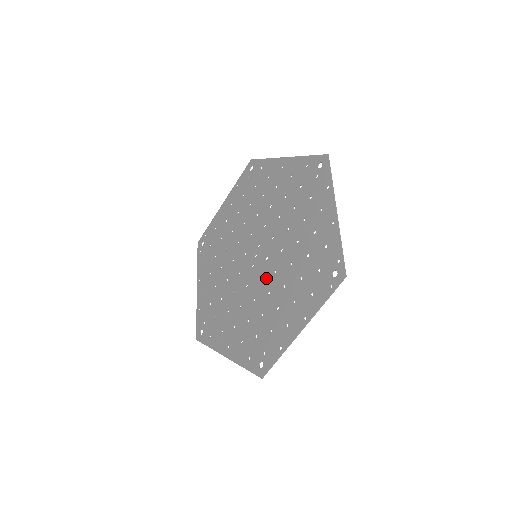
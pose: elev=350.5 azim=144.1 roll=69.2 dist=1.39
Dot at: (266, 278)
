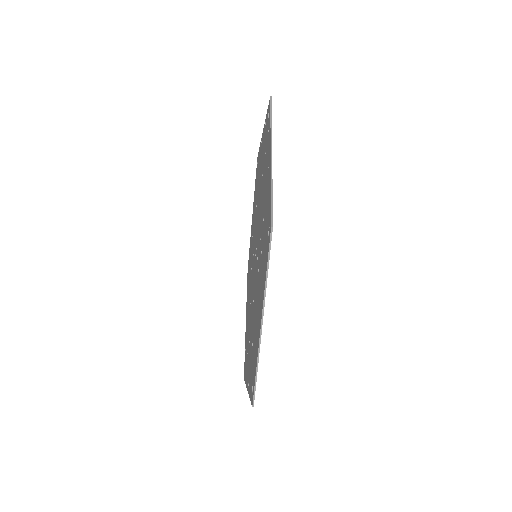
Dot at: (252, 296)
